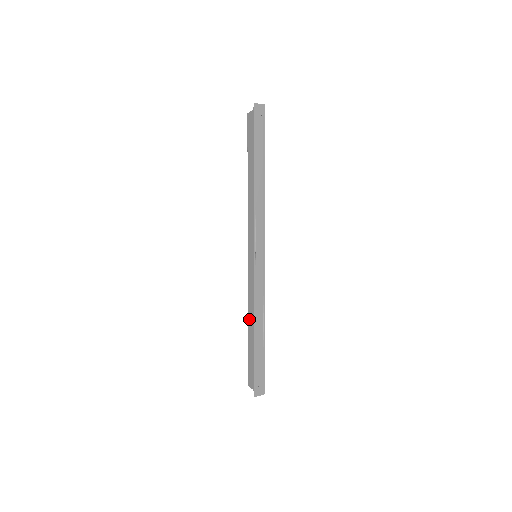
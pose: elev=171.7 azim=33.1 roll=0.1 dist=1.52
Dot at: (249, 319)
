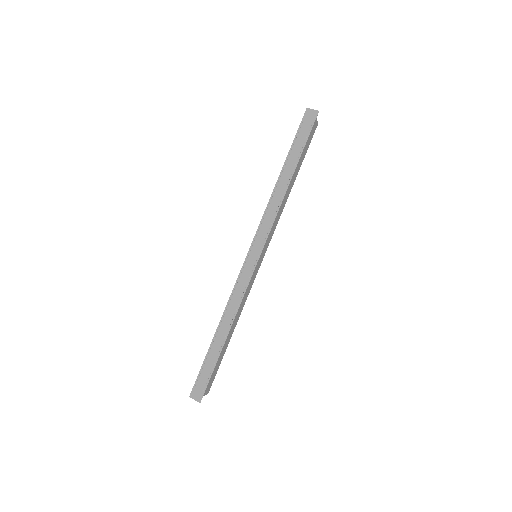
Dot at: occluded
